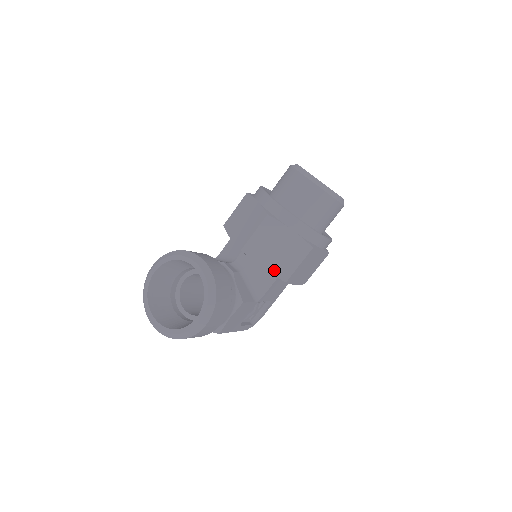
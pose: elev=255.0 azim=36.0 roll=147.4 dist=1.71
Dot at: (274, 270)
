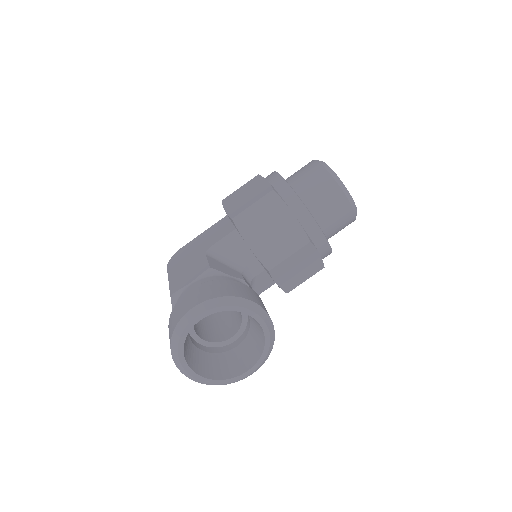
Dot at: (285, 285)
